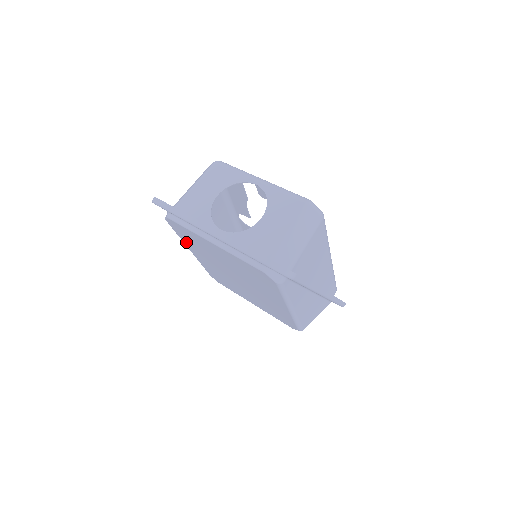
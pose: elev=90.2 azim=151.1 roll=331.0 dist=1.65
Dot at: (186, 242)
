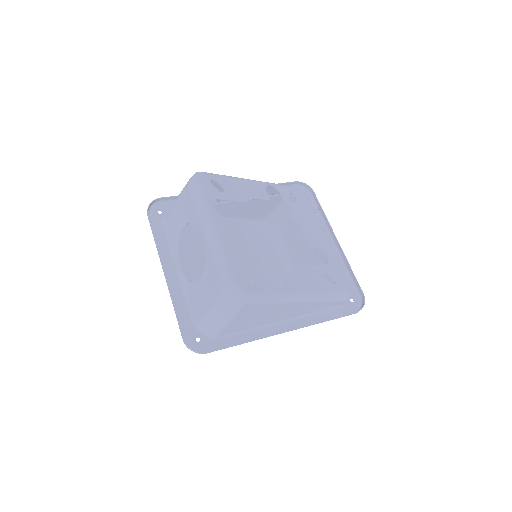
Dot at: occluded
